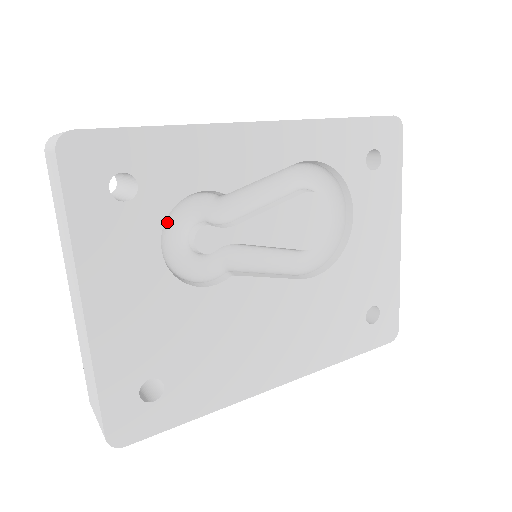
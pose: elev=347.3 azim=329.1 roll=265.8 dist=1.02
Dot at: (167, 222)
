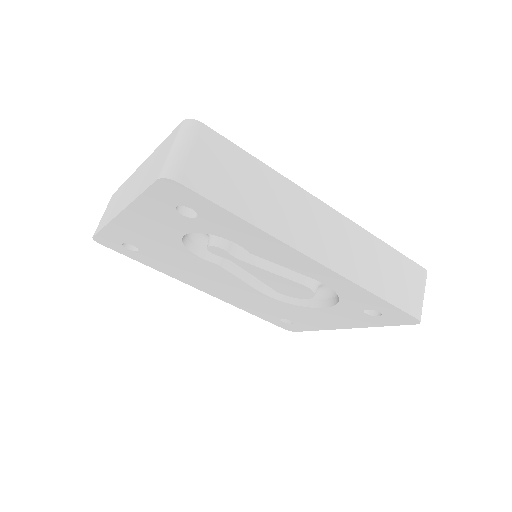
Dot at: occluded
